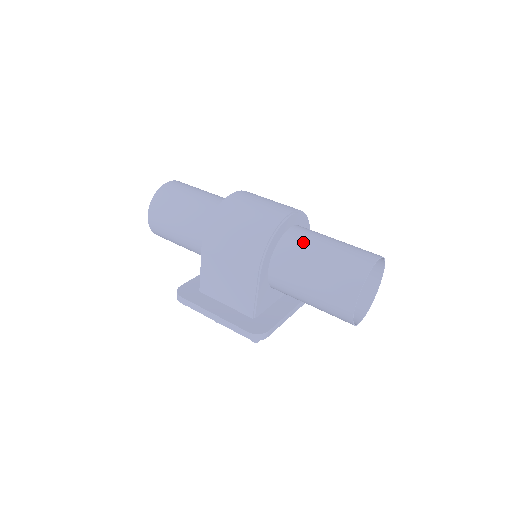
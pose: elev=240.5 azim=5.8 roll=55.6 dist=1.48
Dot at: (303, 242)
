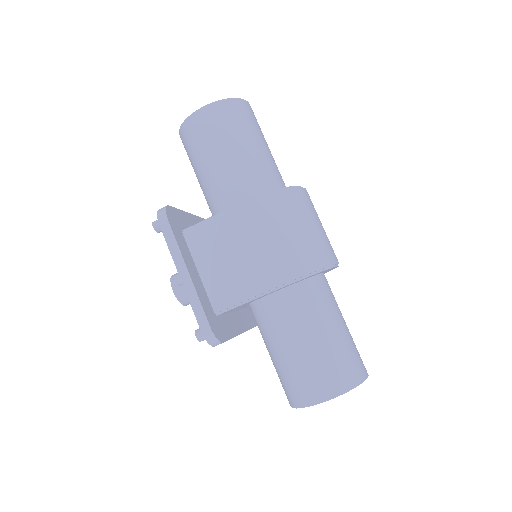
Dot at: (330, 299)
